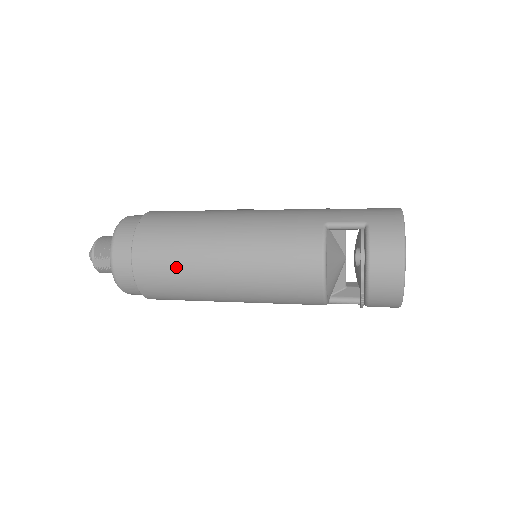
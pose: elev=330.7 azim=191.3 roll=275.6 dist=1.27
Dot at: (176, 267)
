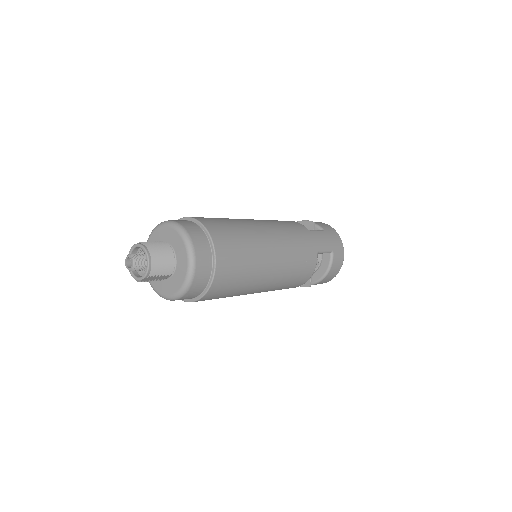
Dot at: (236, 290)
